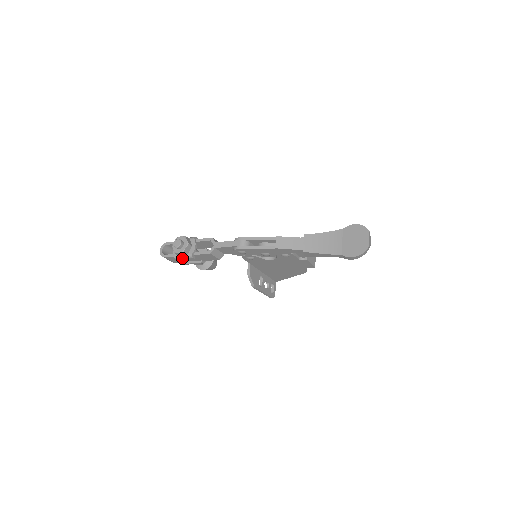
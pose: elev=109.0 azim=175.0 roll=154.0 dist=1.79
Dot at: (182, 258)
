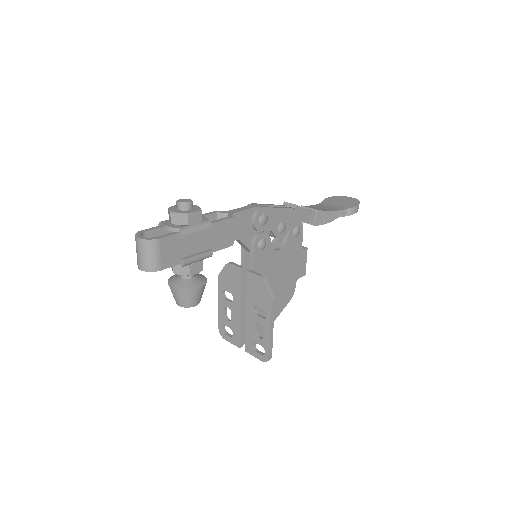
Dot at: (194, 230)
